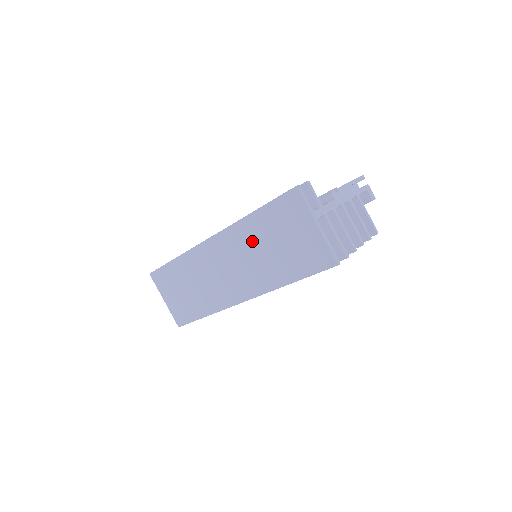
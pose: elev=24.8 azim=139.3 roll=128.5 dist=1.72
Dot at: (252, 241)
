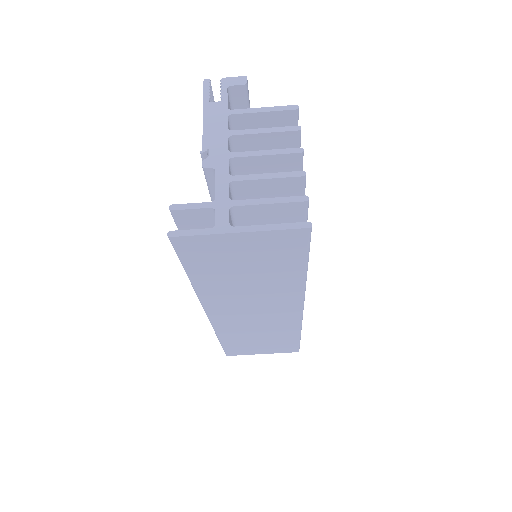
Dot at: (229, 289)
